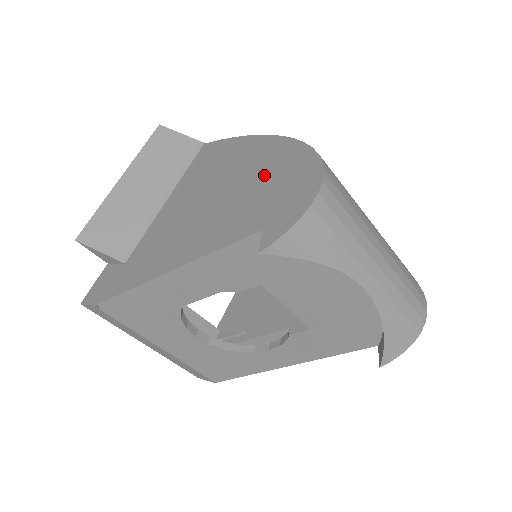
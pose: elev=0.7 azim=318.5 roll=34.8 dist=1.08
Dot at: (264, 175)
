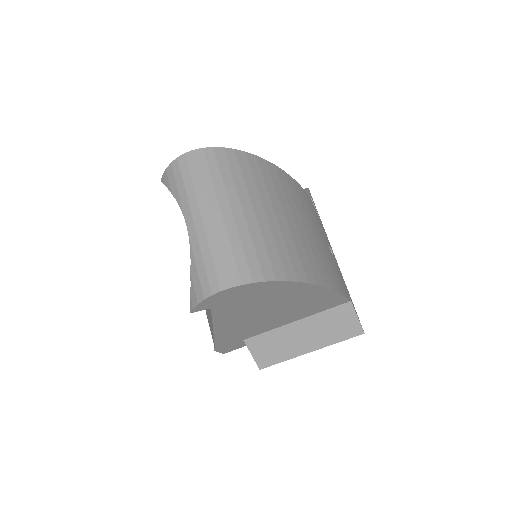
Dot at: occluded
